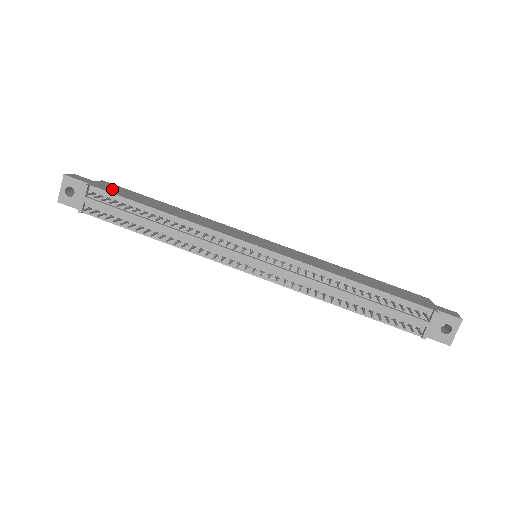
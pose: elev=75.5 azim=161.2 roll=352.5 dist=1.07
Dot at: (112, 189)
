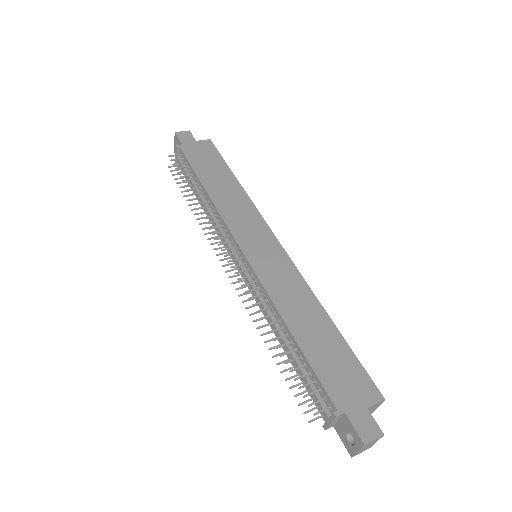
Dot at: (197, 153)
